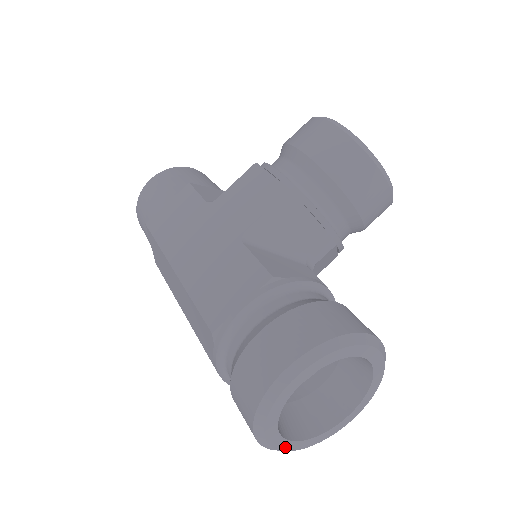
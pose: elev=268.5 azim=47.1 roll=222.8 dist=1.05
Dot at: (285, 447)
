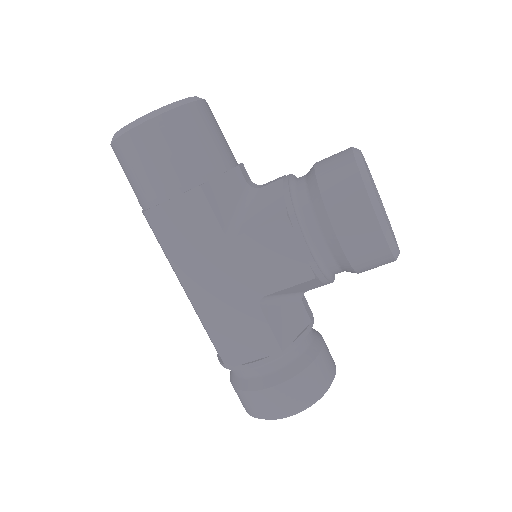
Dot at: occluded
